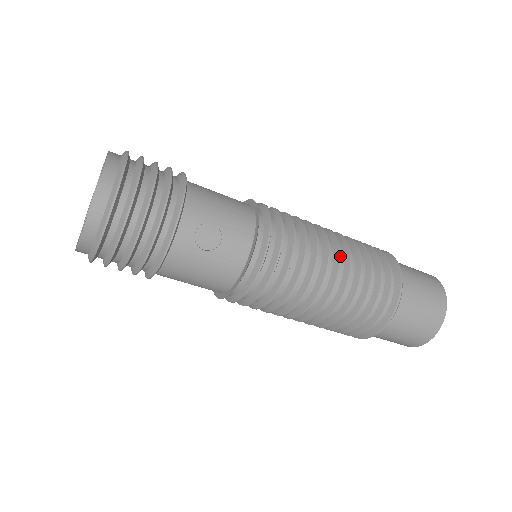
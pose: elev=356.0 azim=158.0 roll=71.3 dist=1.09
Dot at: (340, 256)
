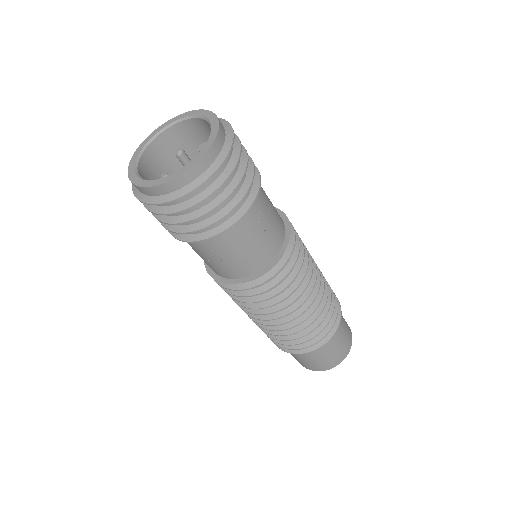
Dot at: (285, 323)
